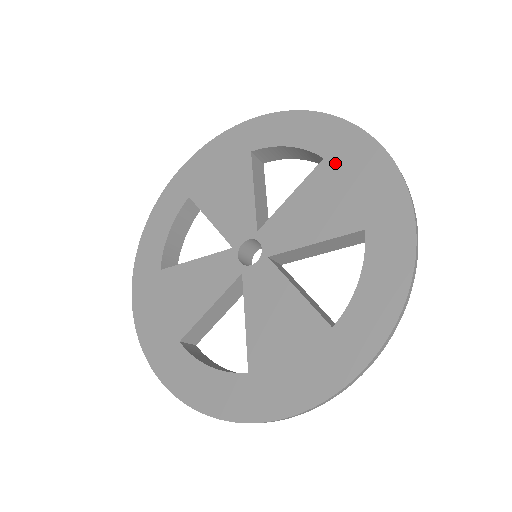
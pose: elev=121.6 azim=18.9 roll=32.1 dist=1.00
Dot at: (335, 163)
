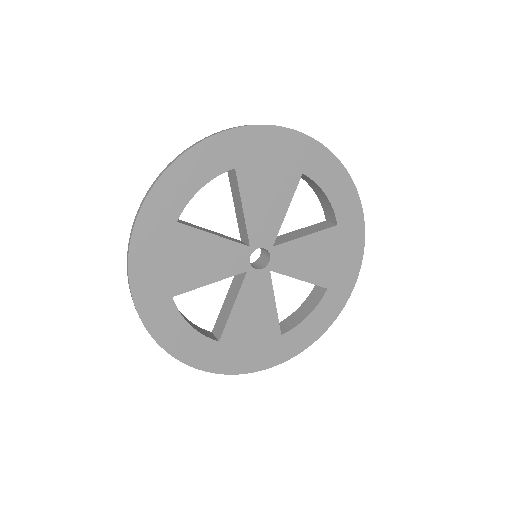
Dot at: (341, 234)
